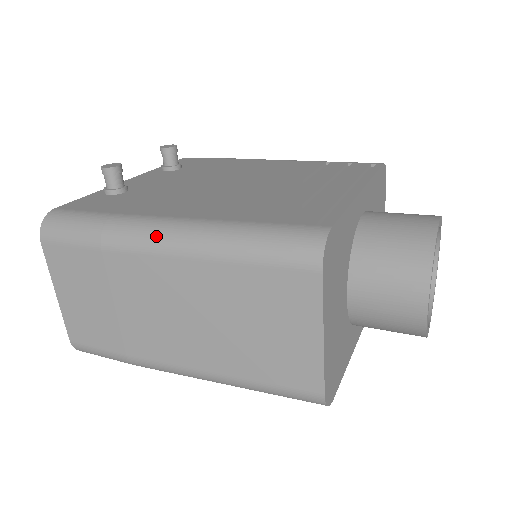
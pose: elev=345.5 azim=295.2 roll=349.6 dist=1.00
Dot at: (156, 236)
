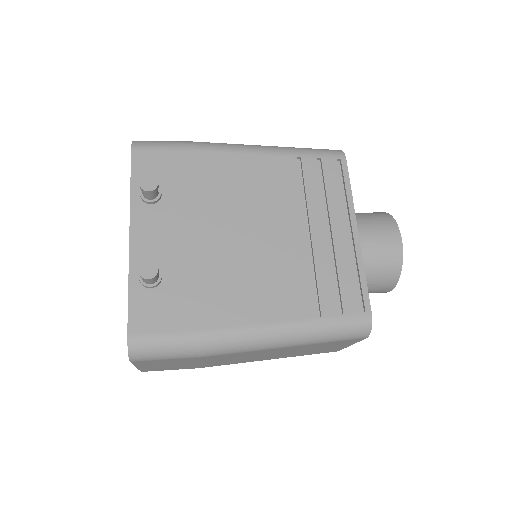
Dot at: (251, 345)
